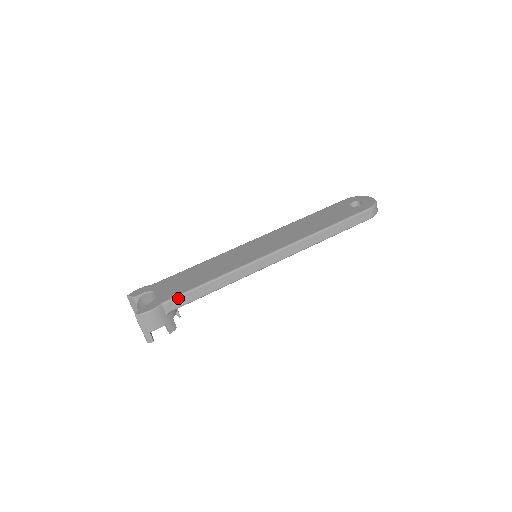
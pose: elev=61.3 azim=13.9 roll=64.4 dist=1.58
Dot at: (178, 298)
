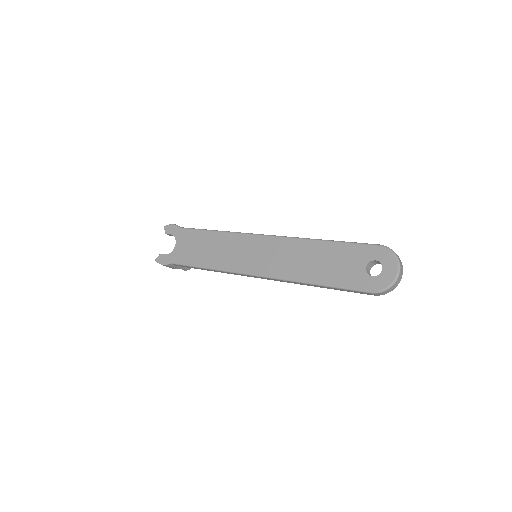
Dot at: (182, 265)
